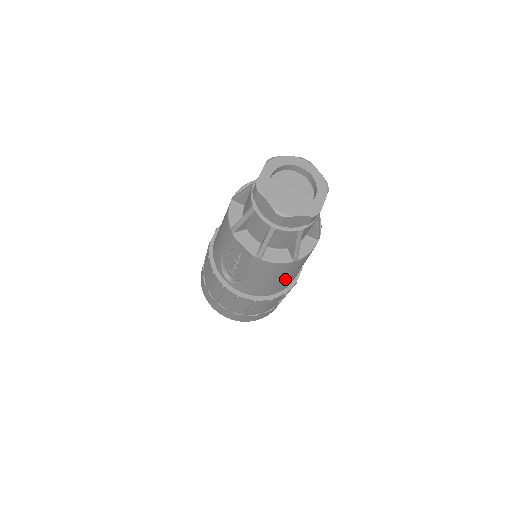
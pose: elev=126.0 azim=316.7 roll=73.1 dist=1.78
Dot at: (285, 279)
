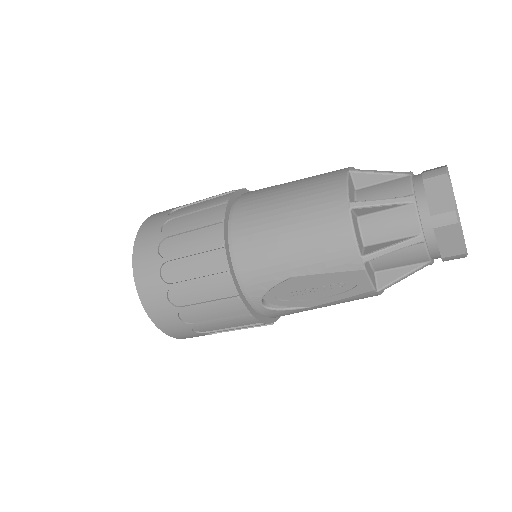
Dot at: occluded
